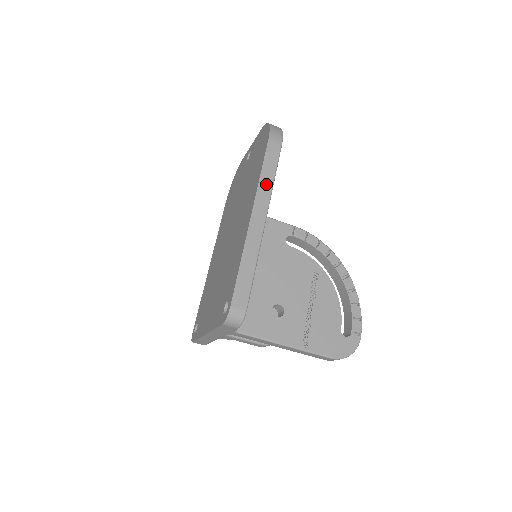
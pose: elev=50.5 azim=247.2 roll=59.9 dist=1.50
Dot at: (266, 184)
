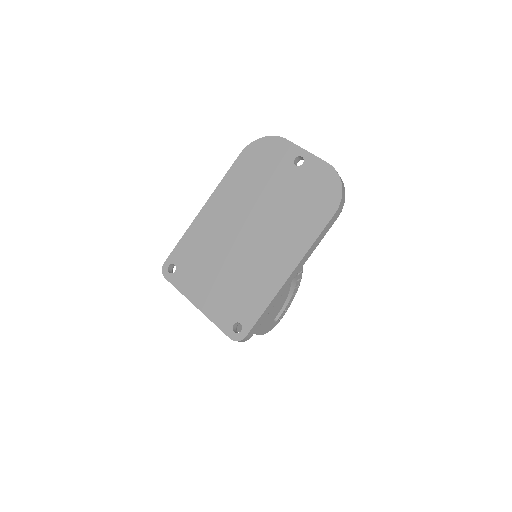
Dot at: (312, 250)
